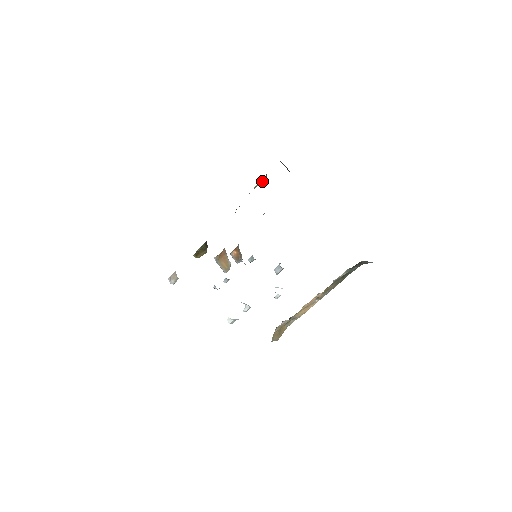
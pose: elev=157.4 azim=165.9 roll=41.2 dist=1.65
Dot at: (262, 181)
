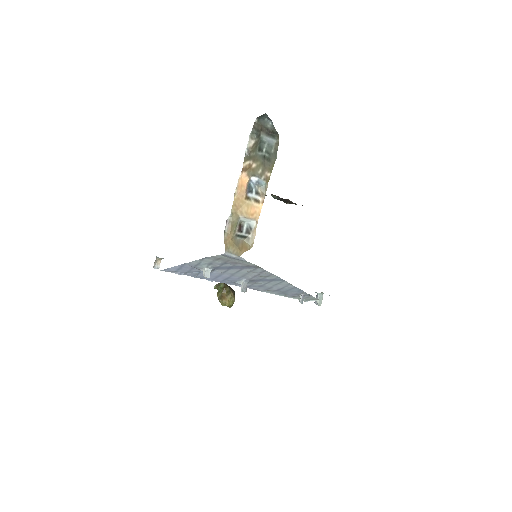
Dot at: occluded
